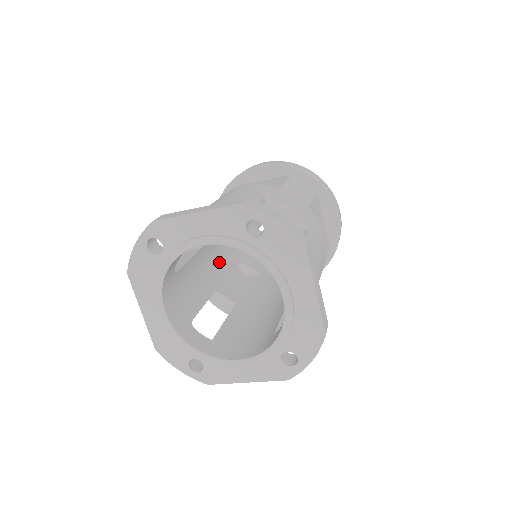
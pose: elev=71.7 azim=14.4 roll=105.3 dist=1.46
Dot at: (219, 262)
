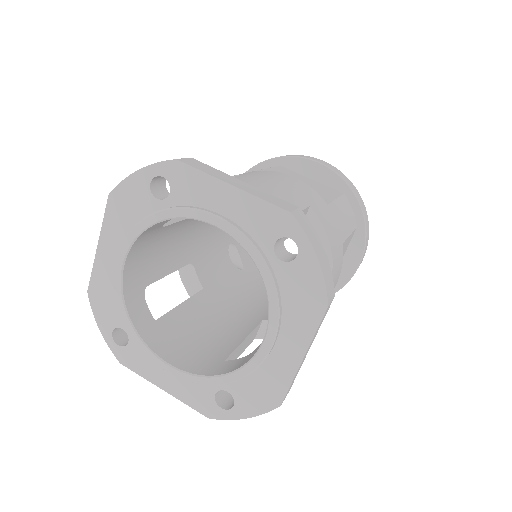
Dot at: (213, 233)
